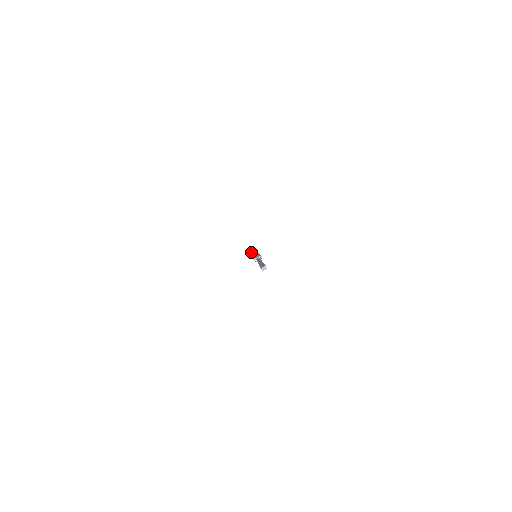
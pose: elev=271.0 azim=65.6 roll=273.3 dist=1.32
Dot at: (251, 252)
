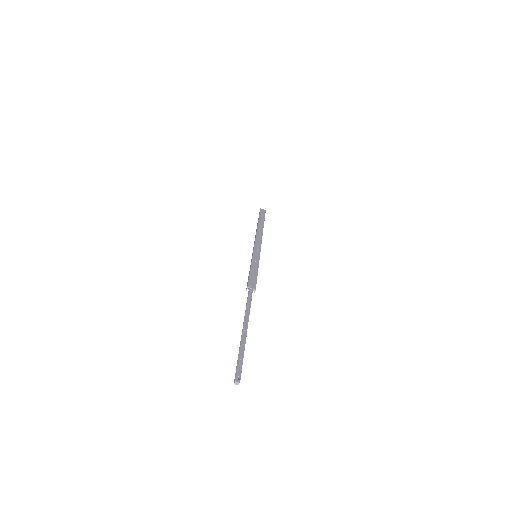
Dot at: (260, 217)
